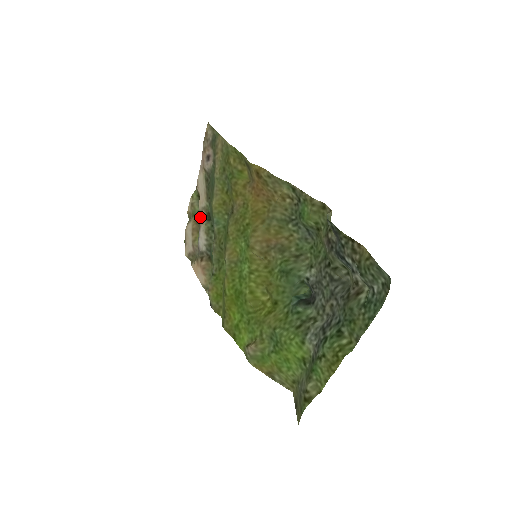
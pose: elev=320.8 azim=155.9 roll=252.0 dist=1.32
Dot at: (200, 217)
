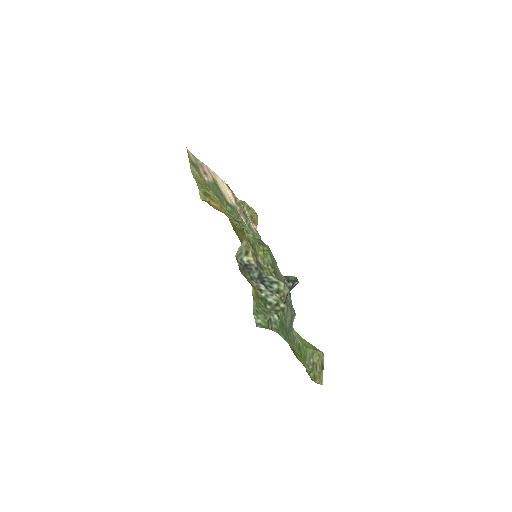
Dot at: occluded
